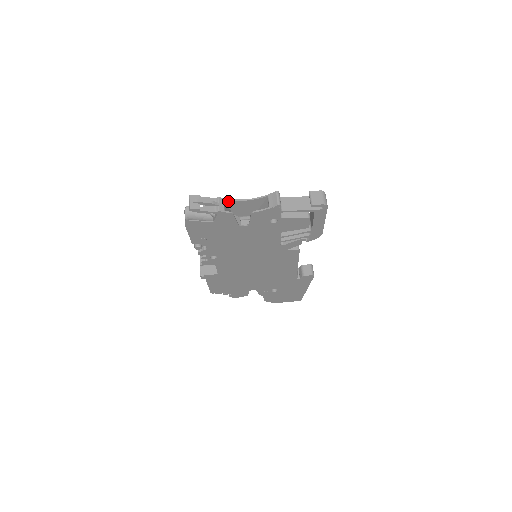
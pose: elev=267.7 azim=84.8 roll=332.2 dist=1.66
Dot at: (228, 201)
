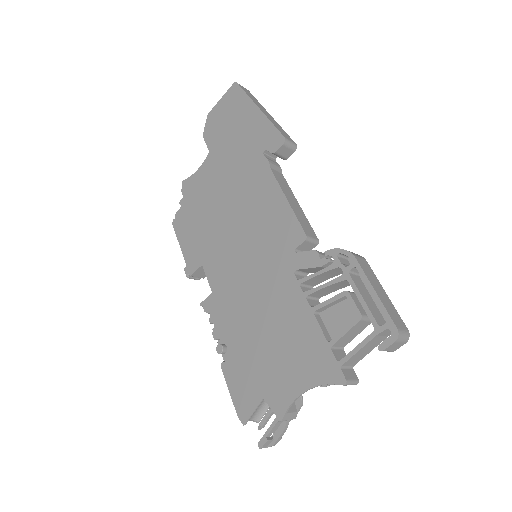
Dot at: (287, 406)
